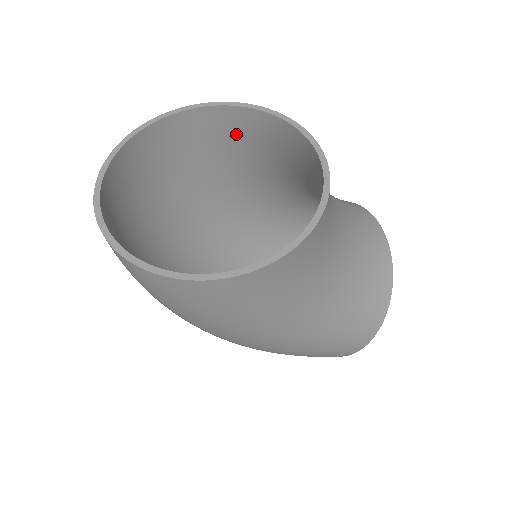
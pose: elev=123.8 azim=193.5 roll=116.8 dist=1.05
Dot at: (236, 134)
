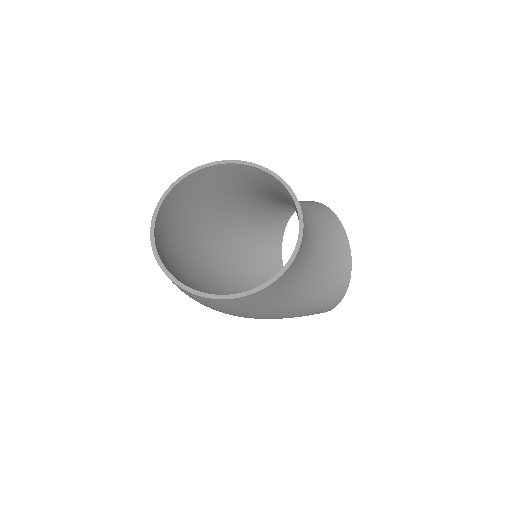
Dot at: (235, 177)
